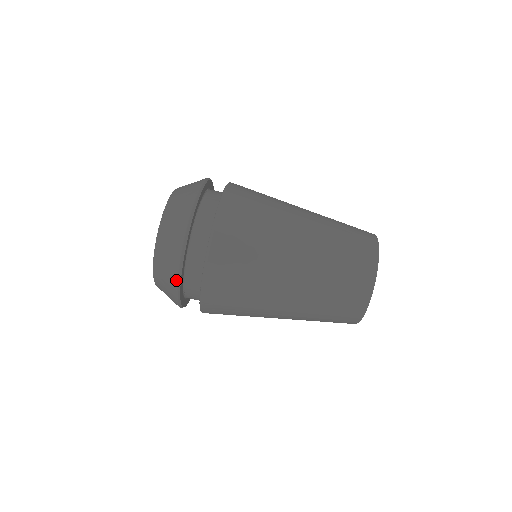
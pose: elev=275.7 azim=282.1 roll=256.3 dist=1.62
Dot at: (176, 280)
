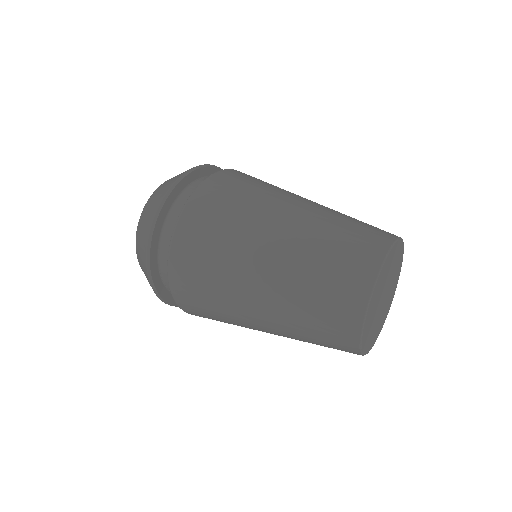
Dot at: (147, 239)
